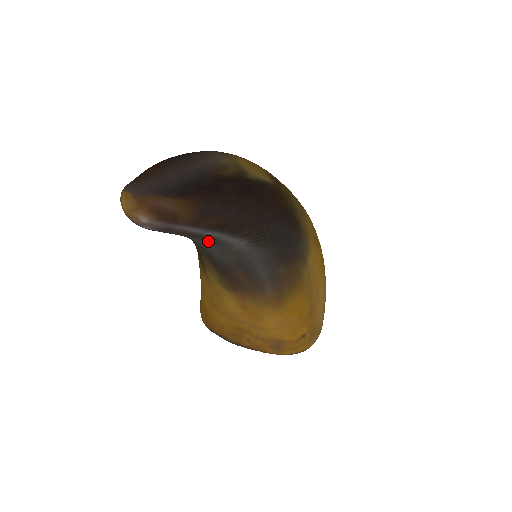
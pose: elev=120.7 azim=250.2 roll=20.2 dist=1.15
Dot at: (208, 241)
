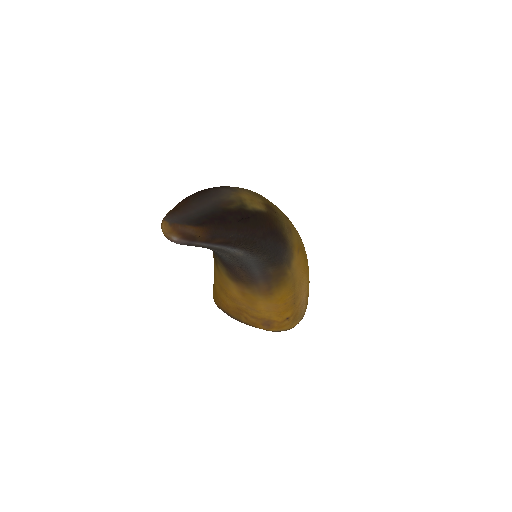
Dot at: (217, 250)
